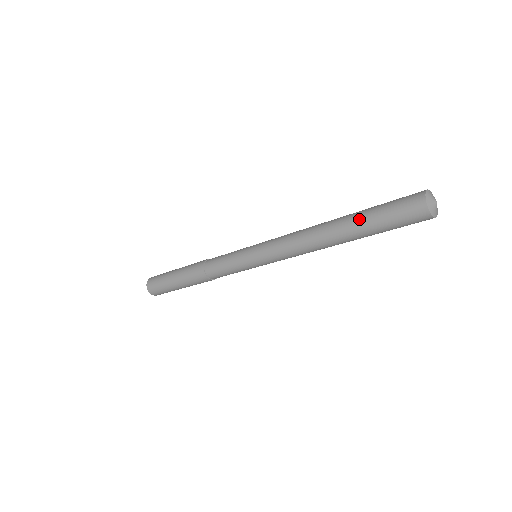
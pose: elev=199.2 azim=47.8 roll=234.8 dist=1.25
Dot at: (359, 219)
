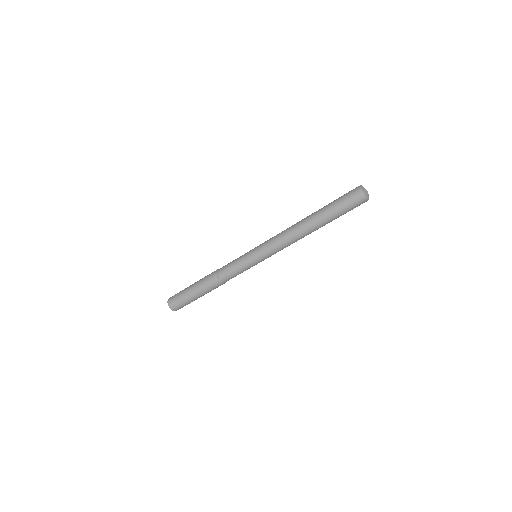
Dot at: (324, 207)
